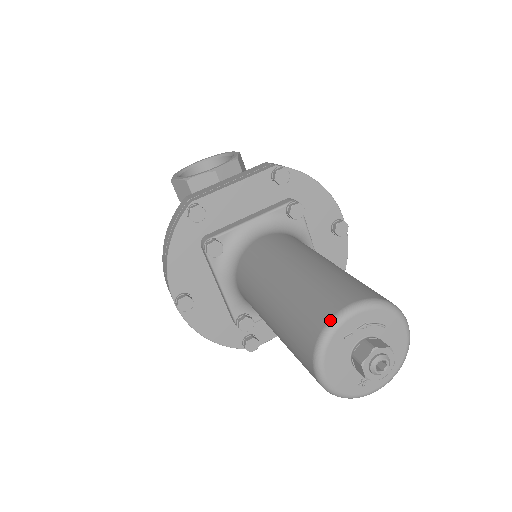
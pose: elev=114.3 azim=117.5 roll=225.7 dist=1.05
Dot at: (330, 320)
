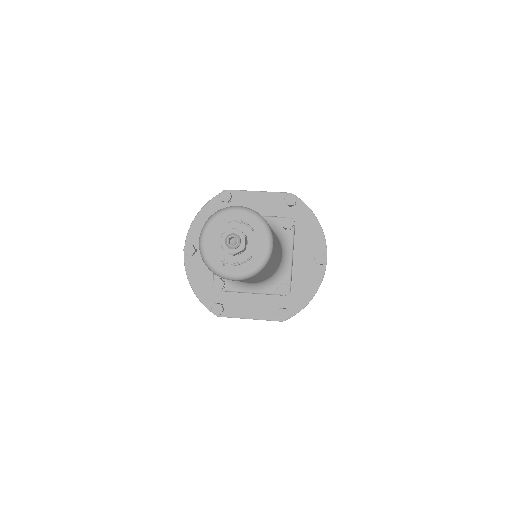
Dot at: occluded
